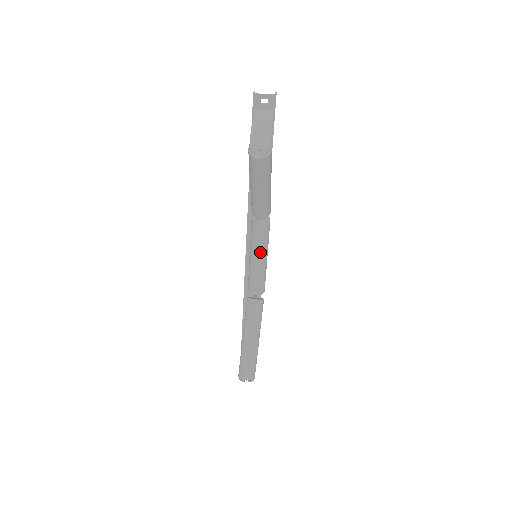
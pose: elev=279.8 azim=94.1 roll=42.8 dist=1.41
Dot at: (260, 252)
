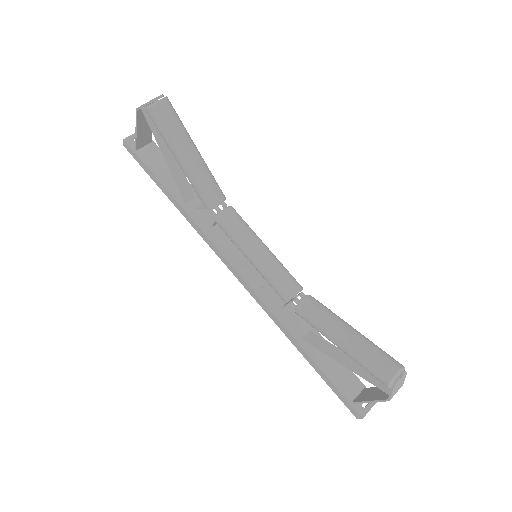
Dot at: (253, 239)
